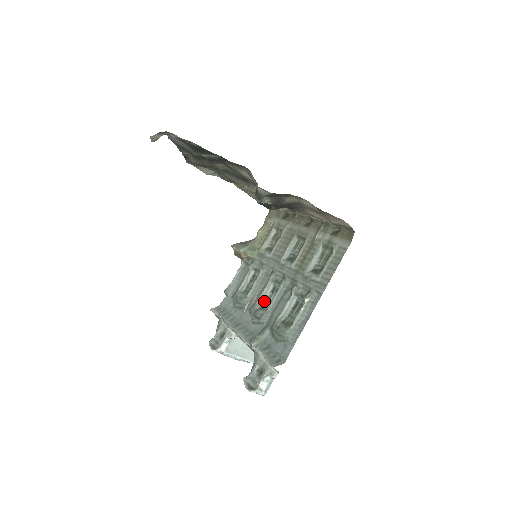
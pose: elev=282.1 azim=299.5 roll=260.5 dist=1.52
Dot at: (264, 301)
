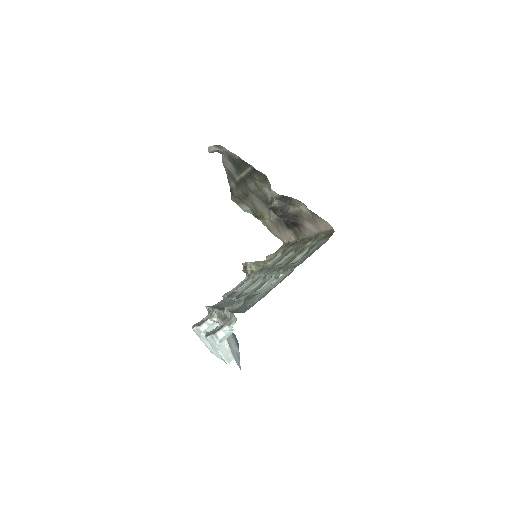
Dot at: occluded
